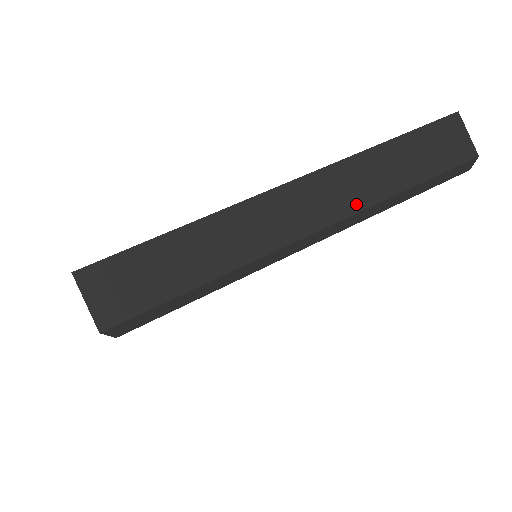
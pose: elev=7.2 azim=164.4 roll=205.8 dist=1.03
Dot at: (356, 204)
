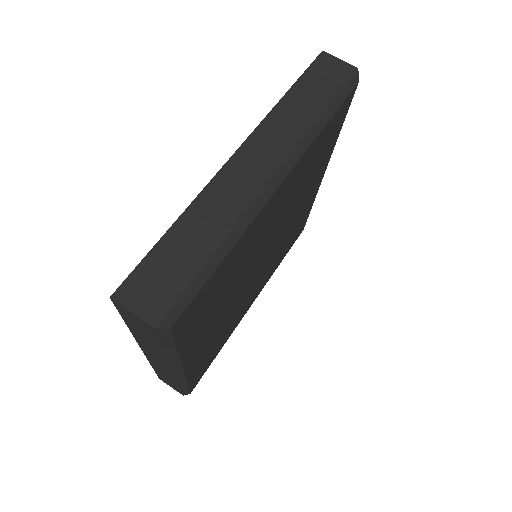
Dot at: (290, 144)
